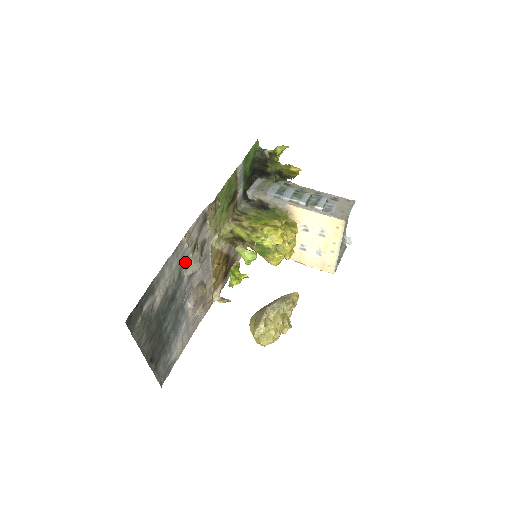
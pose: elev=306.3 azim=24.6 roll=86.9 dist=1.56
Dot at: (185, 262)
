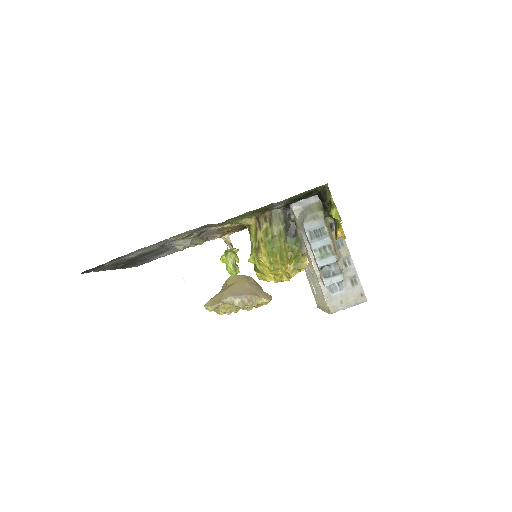
Dot at: (171, 241)
